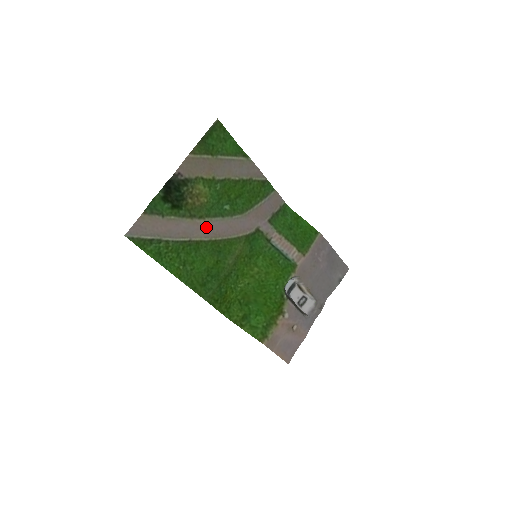
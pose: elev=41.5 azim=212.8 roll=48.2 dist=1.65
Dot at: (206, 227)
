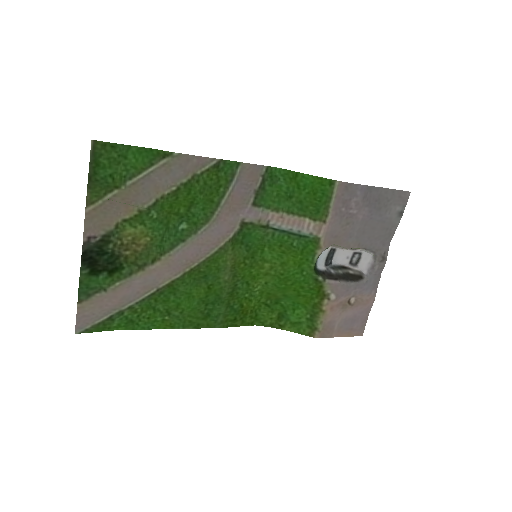
Dot at: (168, 265)
